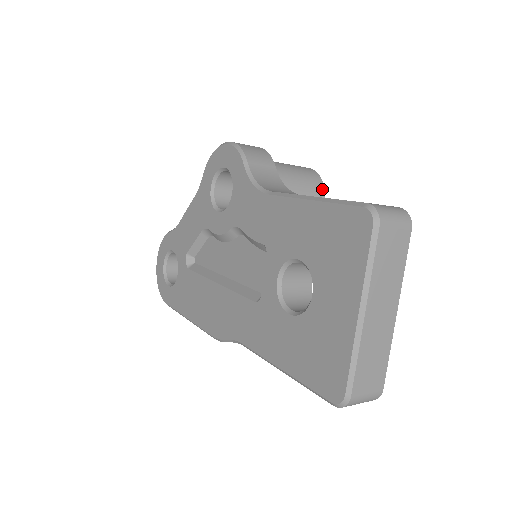
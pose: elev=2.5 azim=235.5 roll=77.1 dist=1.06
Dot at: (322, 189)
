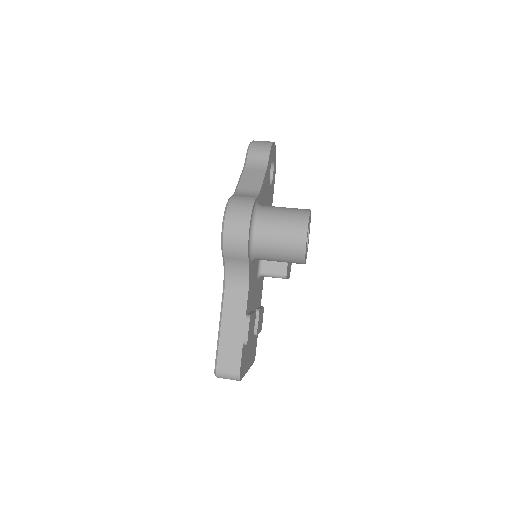
Dot at: (302, 262)
